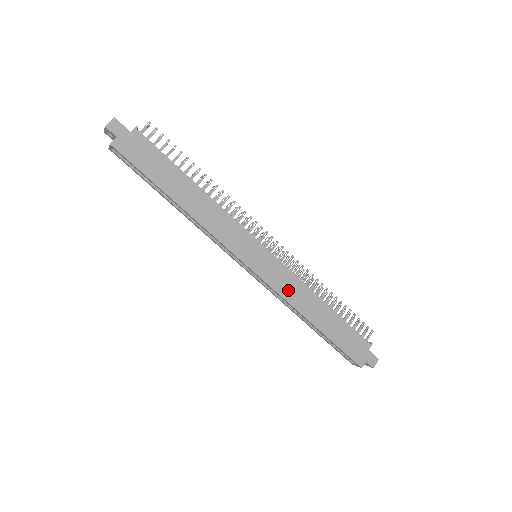
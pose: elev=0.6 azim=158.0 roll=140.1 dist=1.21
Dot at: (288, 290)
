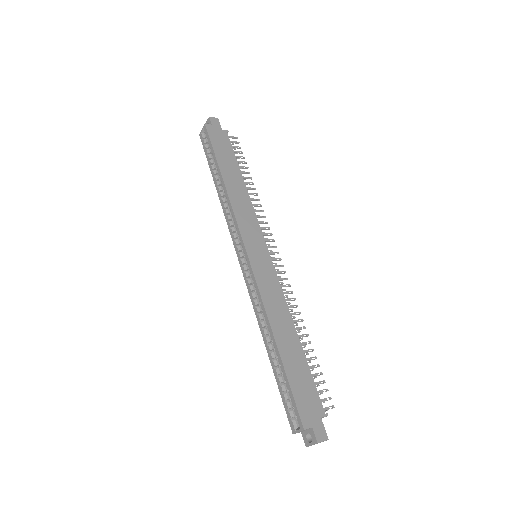
Dot at: (269, 293)
